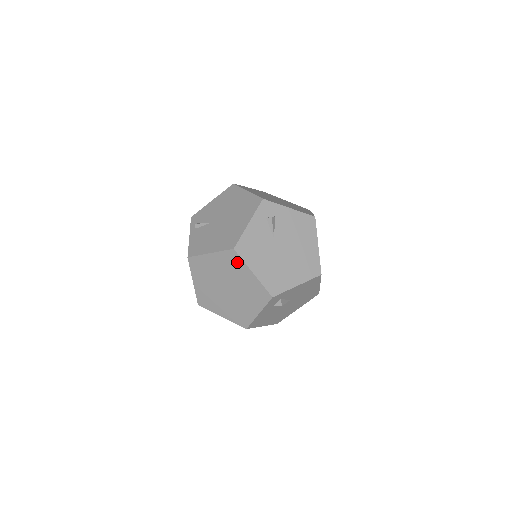
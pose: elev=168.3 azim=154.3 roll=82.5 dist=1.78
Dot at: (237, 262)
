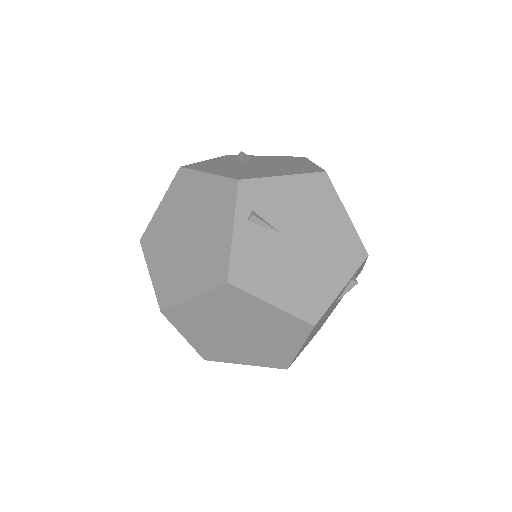
Dot at: (297, 333)
